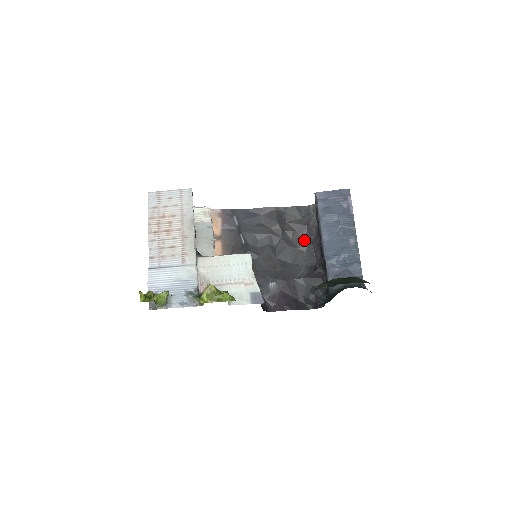
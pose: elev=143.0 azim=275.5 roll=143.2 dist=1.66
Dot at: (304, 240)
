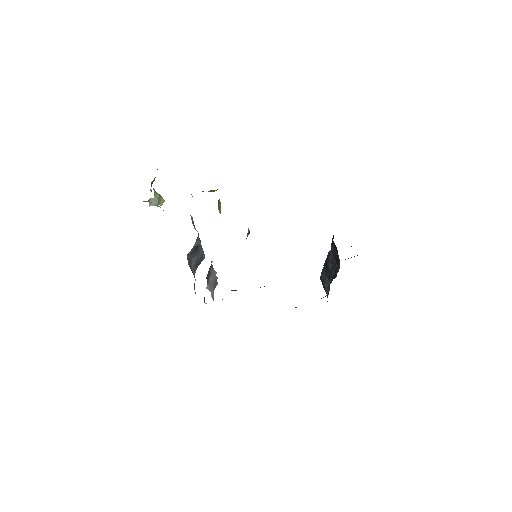
Dot at: occluded
